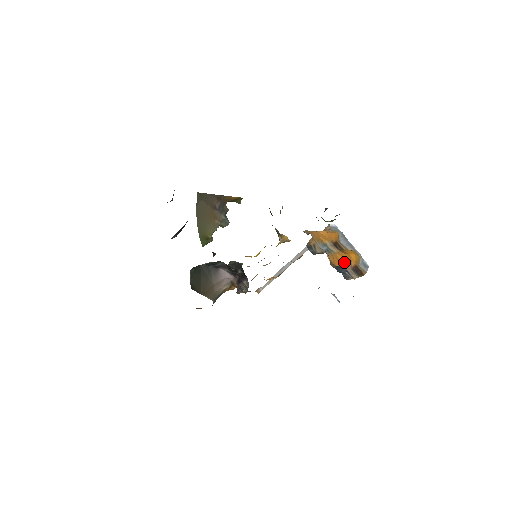
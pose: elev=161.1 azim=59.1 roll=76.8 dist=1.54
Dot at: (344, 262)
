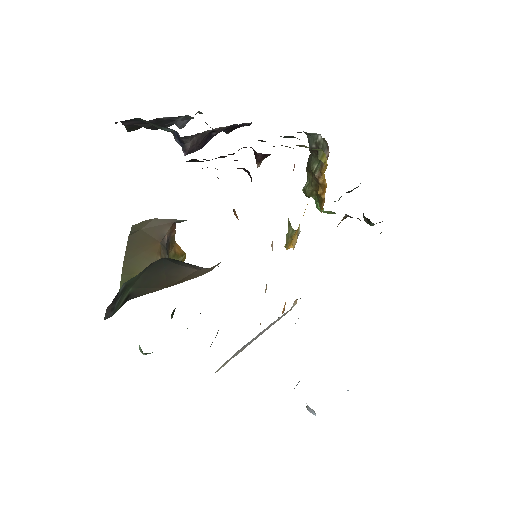
Dot at: occluded
